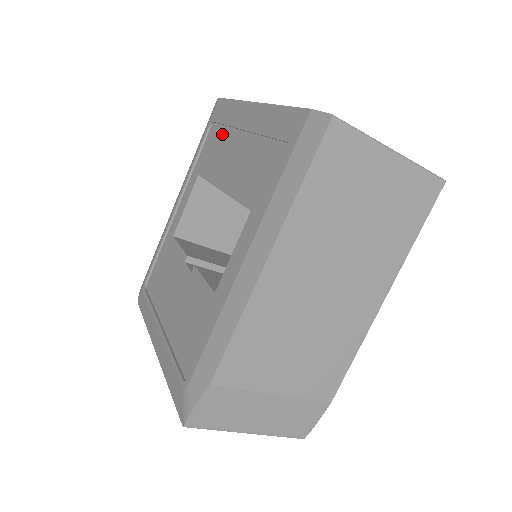
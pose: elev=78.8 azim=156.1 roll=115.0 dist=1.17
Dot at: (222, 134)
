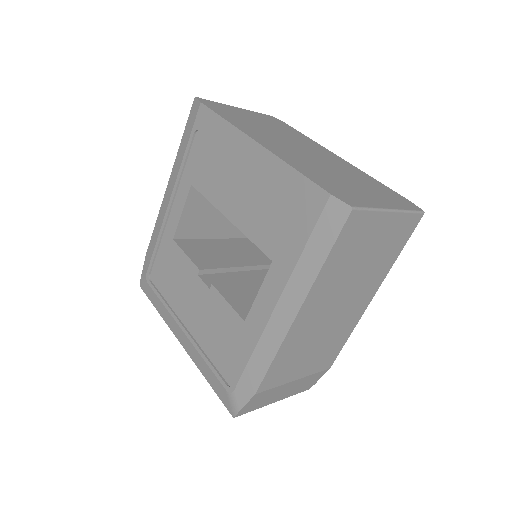
Dot at: (215, 152)
